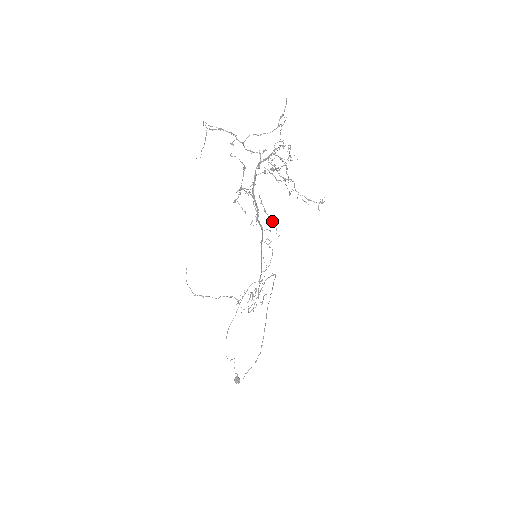
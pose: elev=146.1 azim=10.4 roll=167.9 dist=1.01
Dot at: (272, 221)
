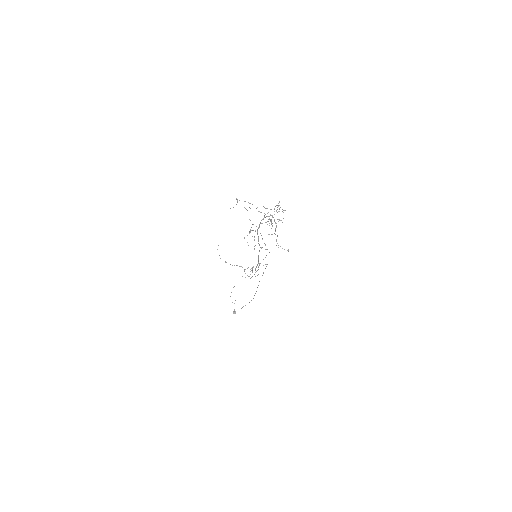
Dot at: occluded
